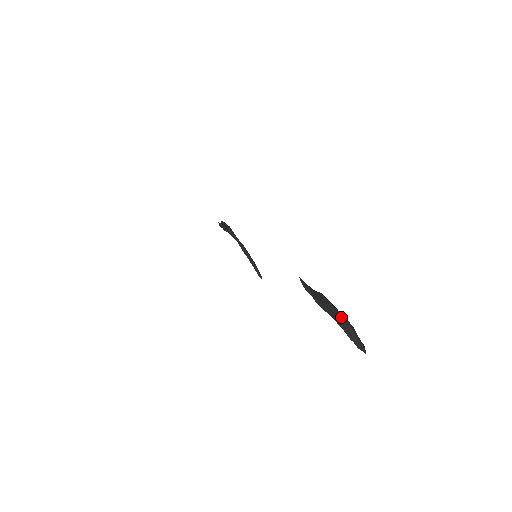
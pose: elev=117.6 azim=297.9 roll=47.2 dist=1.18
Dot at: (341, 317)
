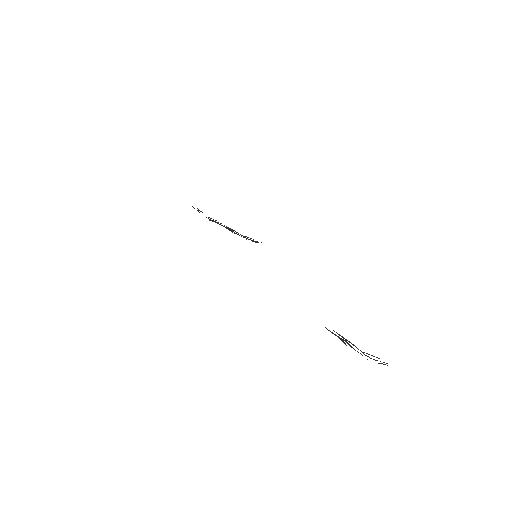
Dot at: occluded
